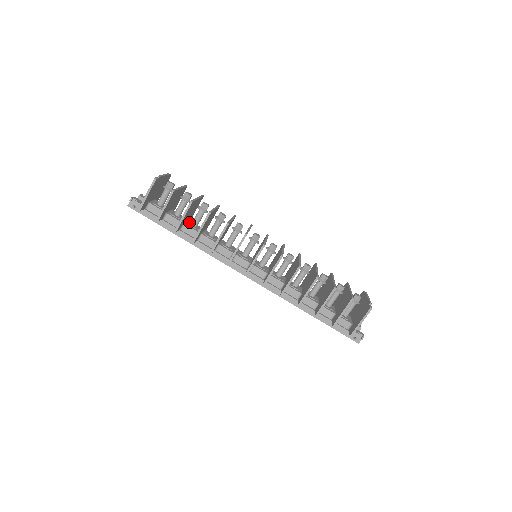
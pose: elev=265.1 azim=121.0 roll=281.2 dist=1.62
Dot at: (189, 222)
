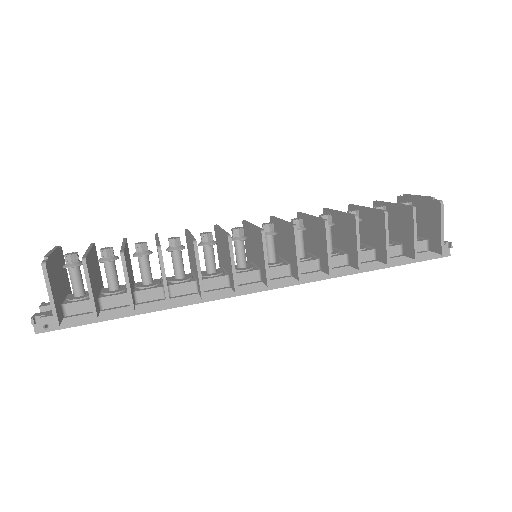
Dot at: (138, 285)
